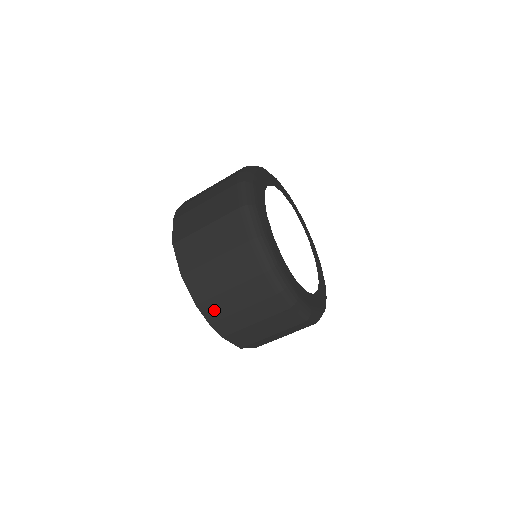
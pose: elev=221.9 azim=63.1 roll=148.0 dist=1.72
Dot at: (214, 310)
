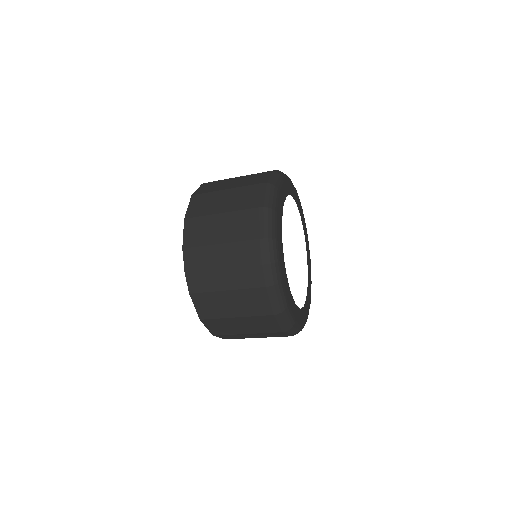
Dot at: occluded
